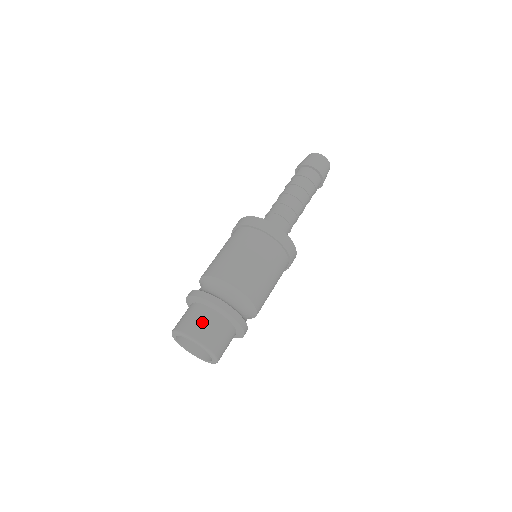
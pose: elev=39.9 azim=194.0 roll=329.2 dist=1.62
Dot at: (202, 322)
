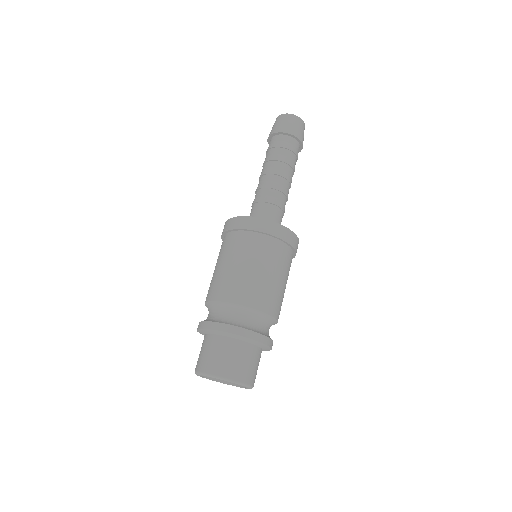
Dot at: (209, 353)
